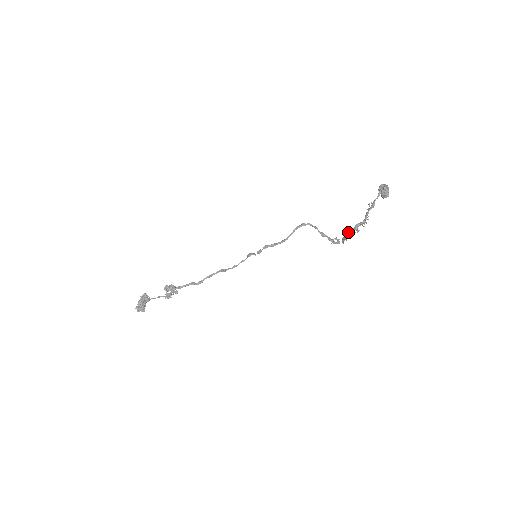
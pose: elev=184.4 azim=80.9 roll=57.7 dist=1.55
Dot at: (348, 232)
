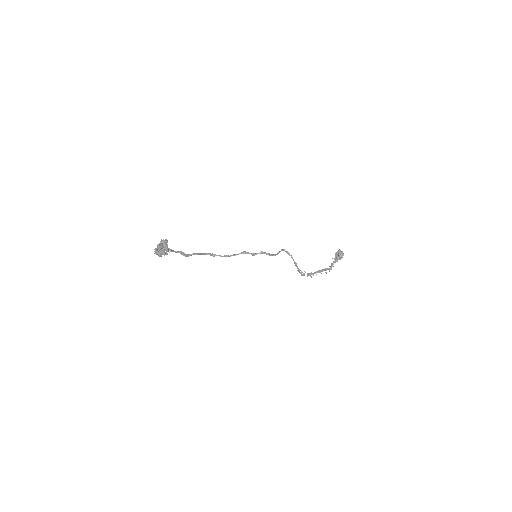
Dot at: (320, 270)
